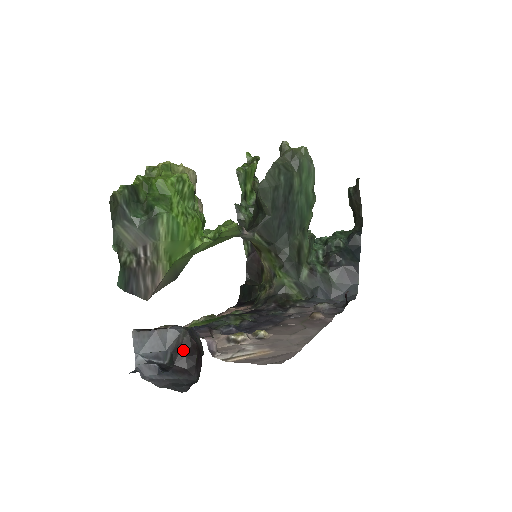
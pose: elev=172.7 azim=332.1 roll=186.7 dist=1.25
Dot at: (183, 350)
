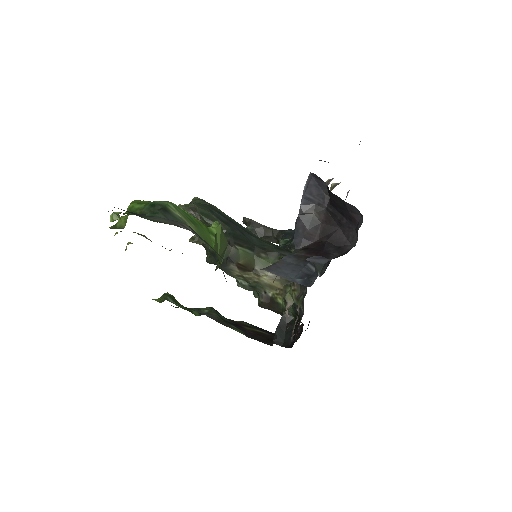
Dot at: (314, 252)
